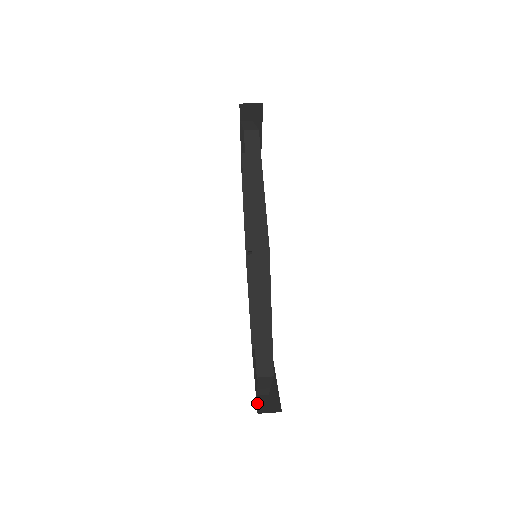
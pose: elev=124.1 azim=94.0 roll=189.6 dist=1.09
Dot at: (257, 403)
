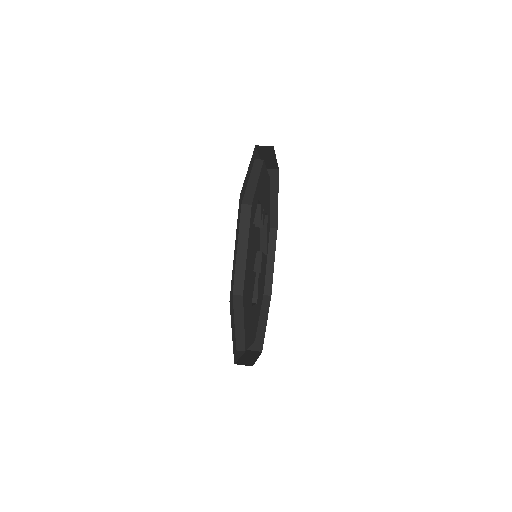
Dot at: occluded
